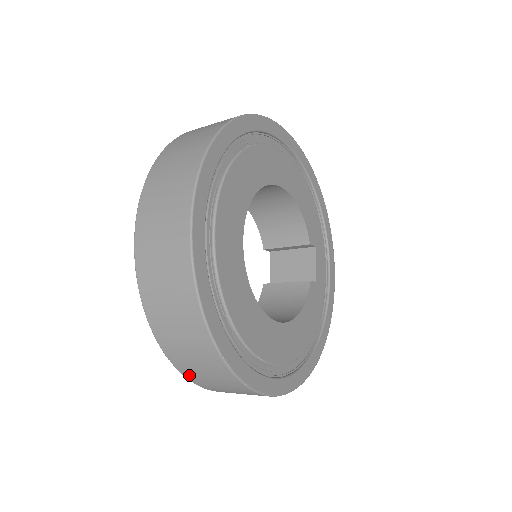
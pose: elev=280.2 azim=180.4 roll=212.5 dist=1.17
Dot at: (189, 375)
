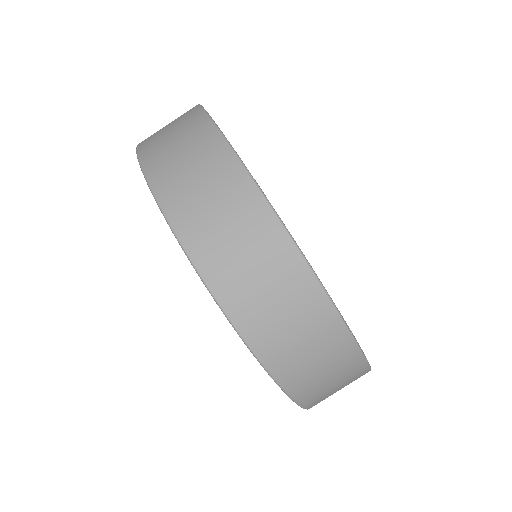
Dot at: (294, 385)
